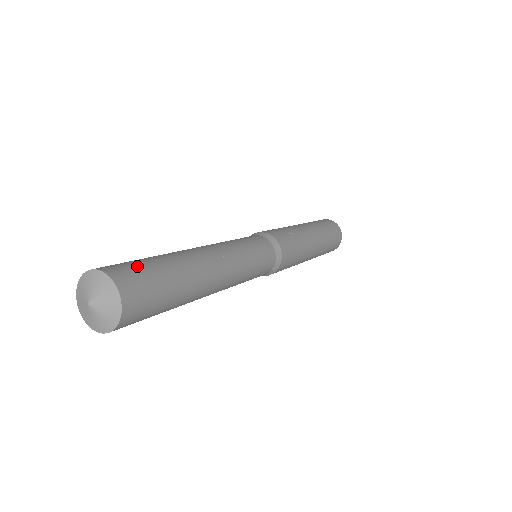
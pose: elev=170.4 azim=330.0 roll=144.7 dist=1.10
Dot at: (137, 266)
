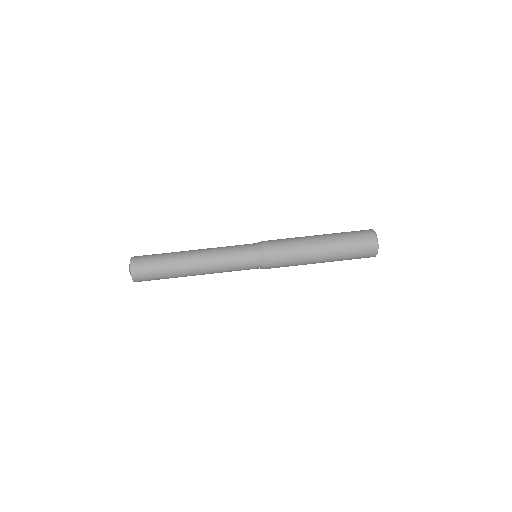
Dot at: (147, 257)
